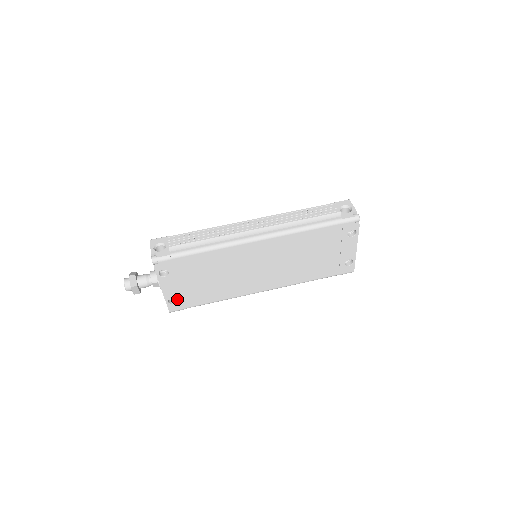
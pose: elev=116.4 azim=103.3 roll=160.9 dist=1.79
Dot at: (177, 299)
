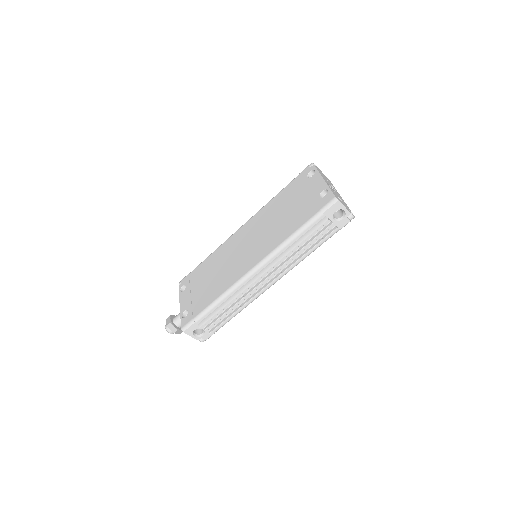
Dot at: occluded
